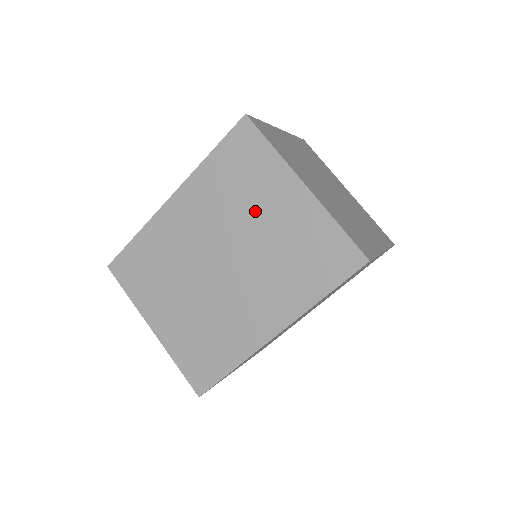
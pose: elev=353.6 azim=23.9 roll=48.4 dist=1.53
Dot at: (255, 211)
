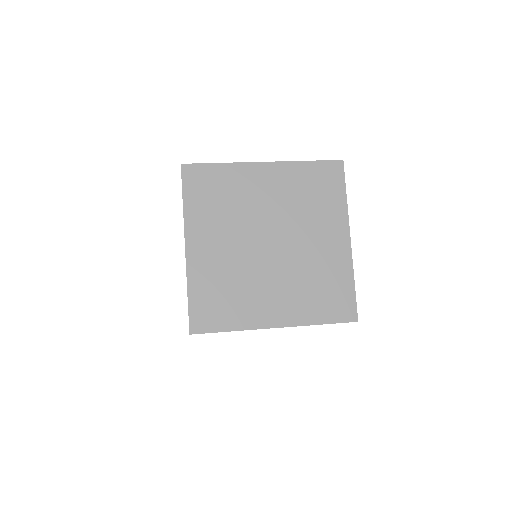
Dot at: occluded
